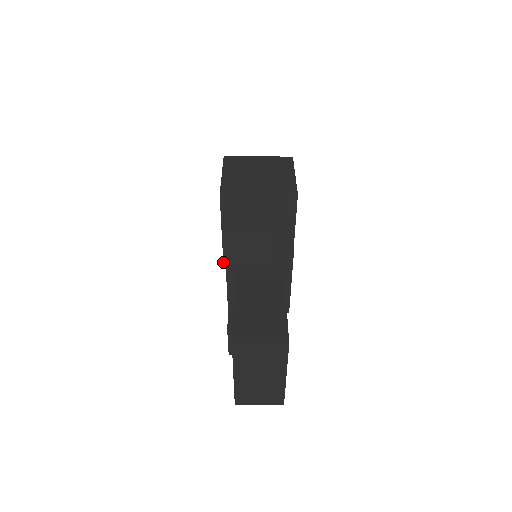
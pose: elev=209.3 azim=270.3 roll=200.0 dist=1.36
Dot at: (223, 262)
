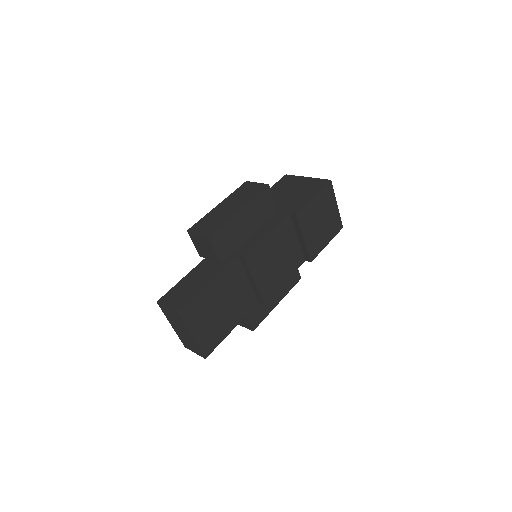
Dot at: occluded
